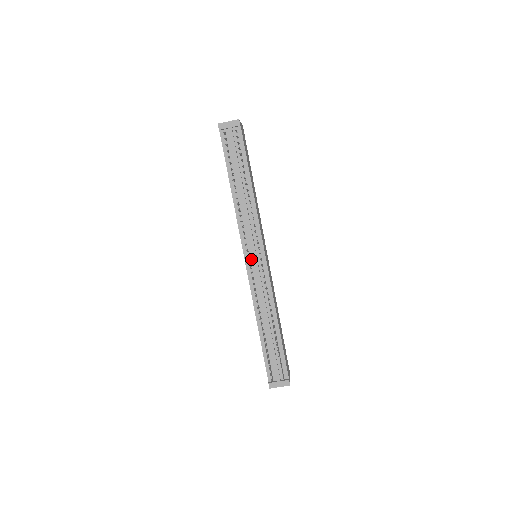
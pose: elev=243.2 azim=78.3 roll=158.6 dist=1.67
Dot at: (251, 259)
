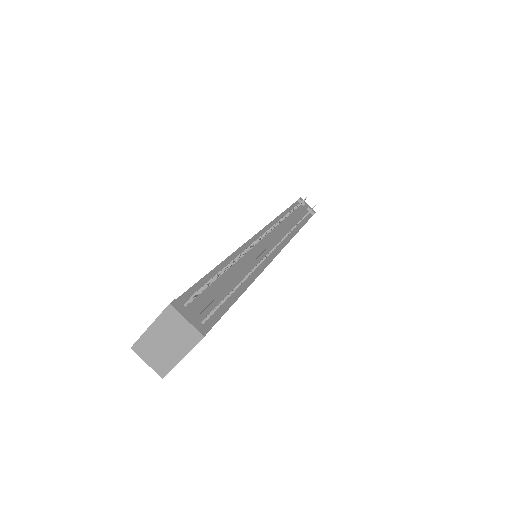
Dot at: (264, 239)
